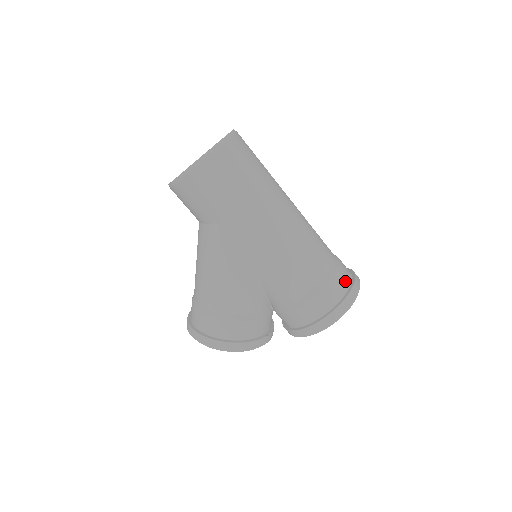
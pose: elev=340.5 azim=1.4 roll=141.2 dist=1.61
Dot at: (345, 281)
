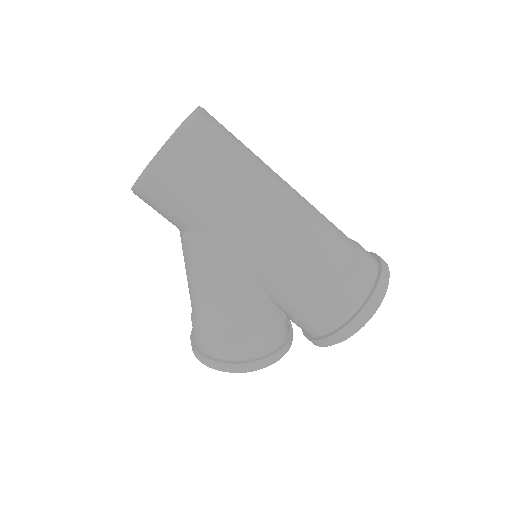
Dot at: (368, 275)
